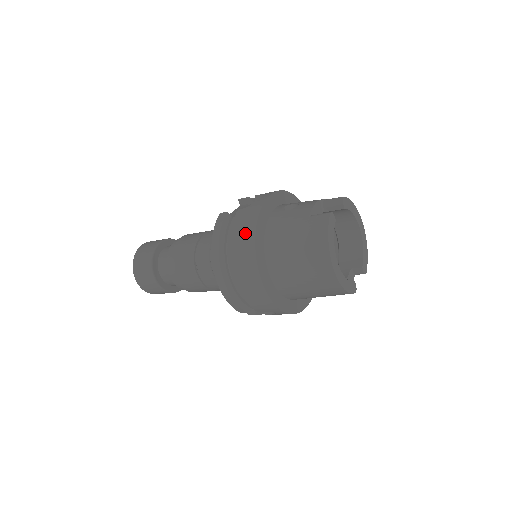
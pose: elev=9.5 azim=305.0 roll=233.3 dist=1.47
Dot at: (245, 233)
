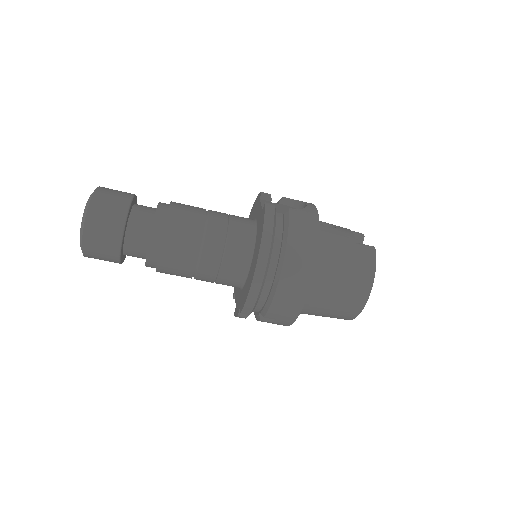
Dot at: (307, 237)
